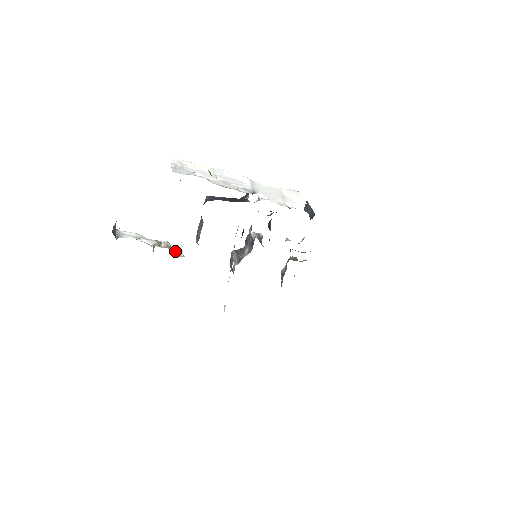
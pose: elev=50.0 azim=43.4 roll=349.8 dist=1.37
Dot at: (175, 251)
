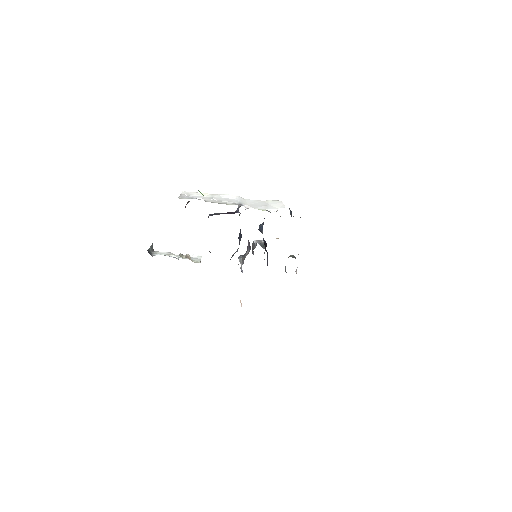
Dot at: (194, 260)
